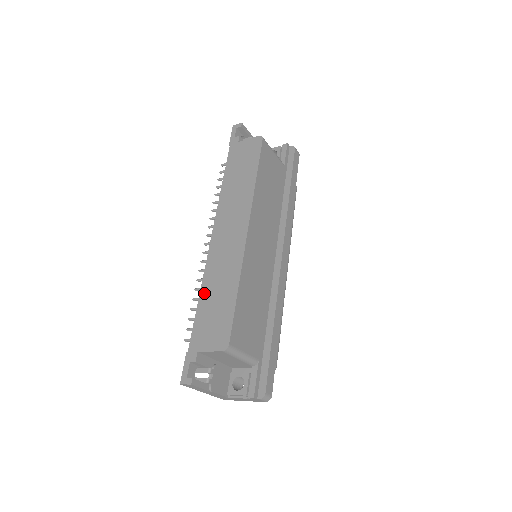
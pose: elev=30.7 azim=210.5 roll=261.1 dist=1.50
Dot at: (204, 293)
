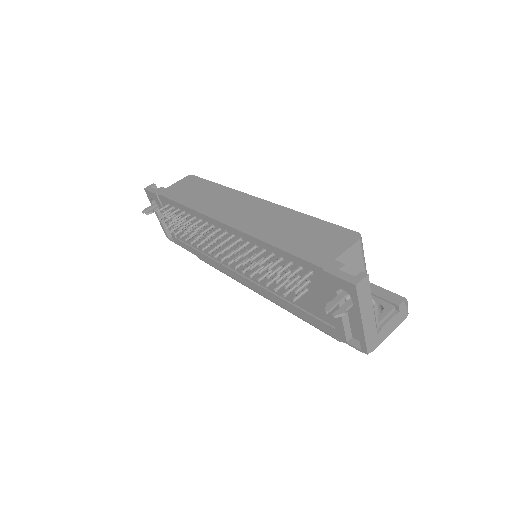
Dot at: (274, 240)
